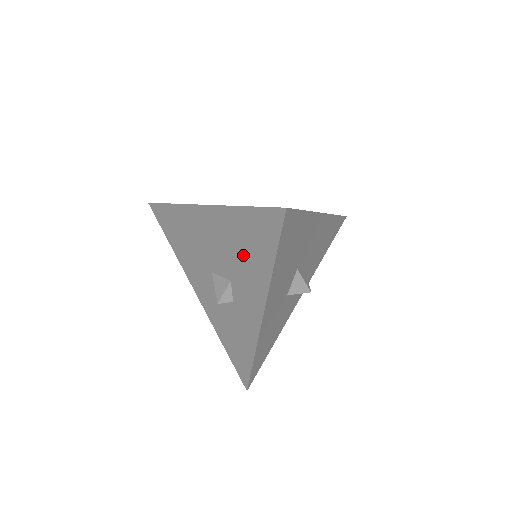
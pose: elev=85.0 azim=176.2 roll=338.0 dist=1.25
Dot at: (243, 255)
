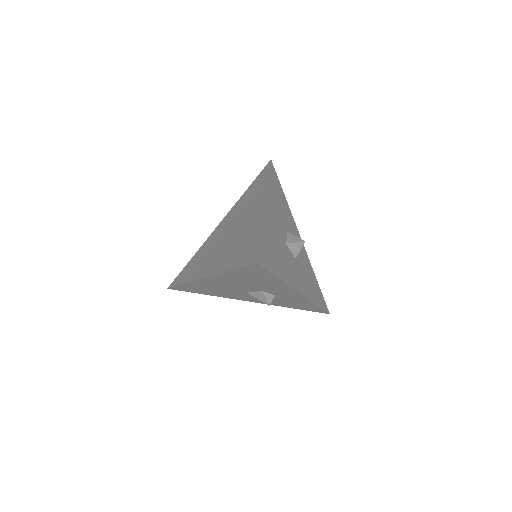
Dot at: (256, 282)
